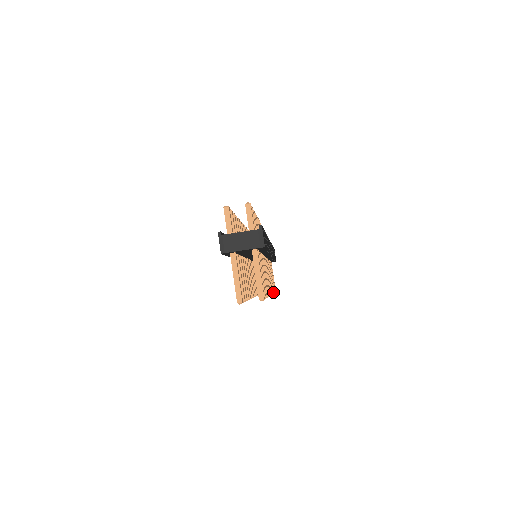
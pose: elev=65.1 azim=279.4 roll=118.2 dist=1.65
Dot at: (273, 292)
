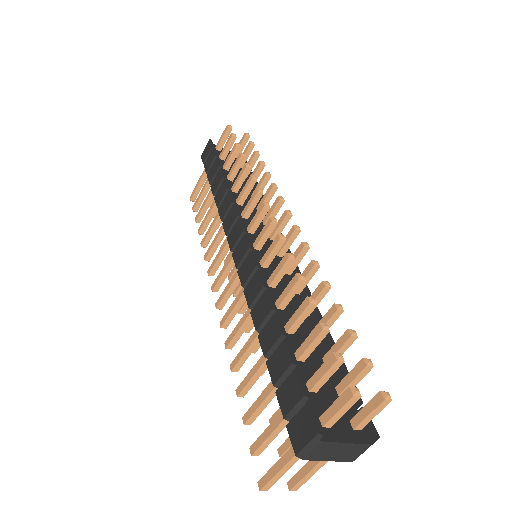
Dot at: occluded
